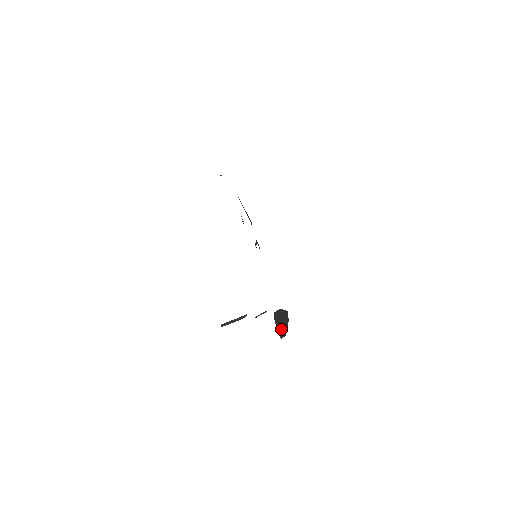
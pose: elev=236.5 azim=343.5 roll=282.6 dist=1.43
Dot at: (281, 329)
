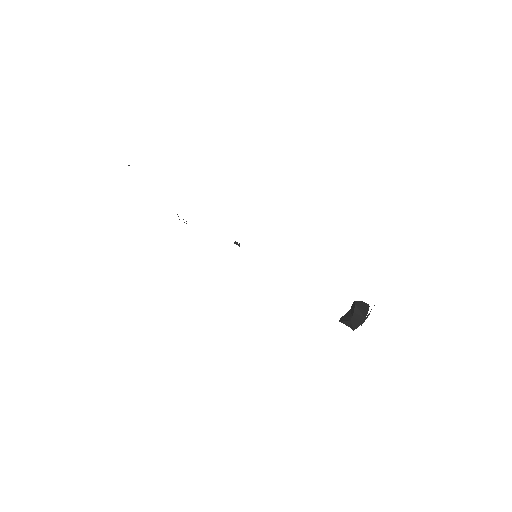
Dot at: (362, 320)
